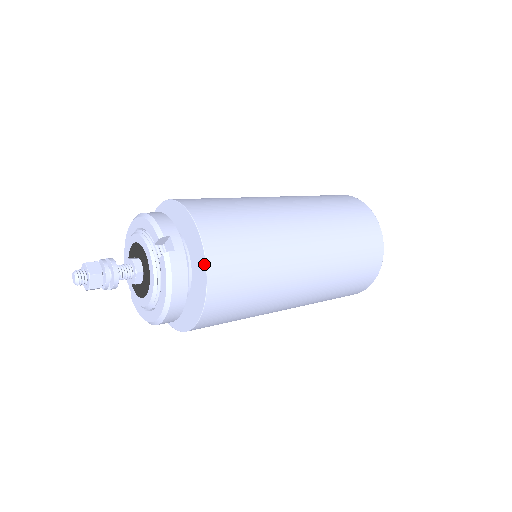
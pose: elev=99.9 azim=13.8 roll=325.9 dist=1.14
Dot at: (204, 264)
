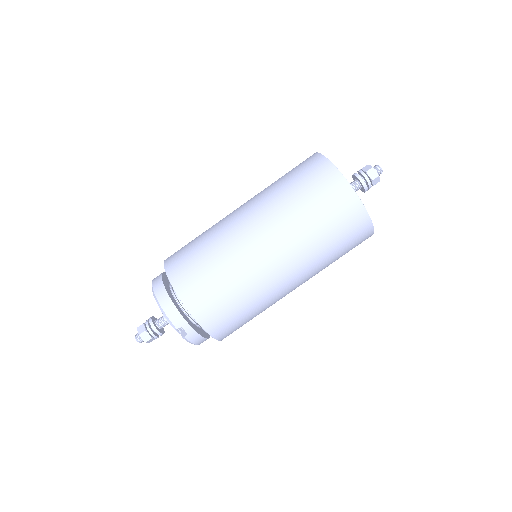
Dot at: (210, 335)
